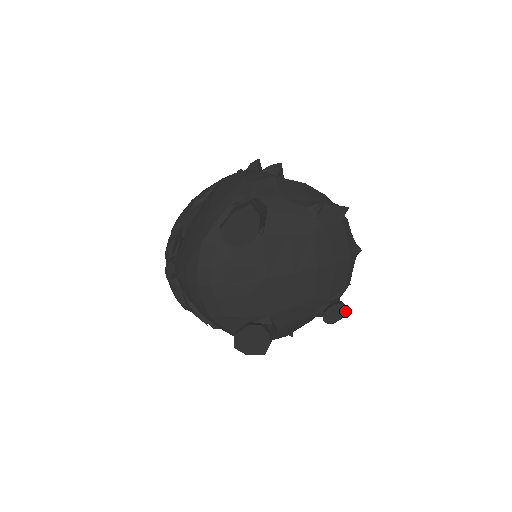
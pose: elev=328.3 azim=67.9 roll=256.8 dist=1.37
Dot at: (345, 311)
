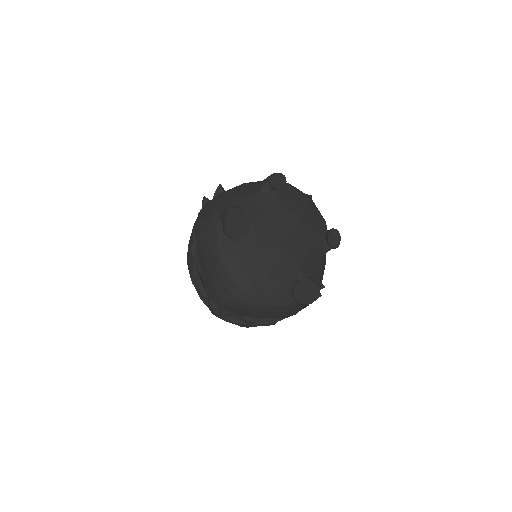
Dot at: (338, 232)
